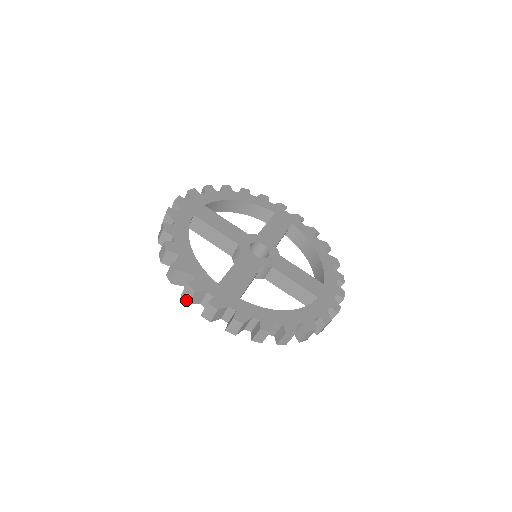
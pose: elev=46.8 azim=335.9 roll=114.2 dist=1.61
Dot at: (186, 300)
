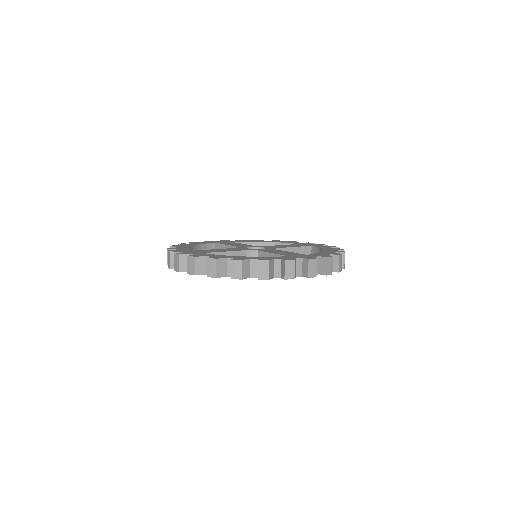
Dot at: (291, 277)
